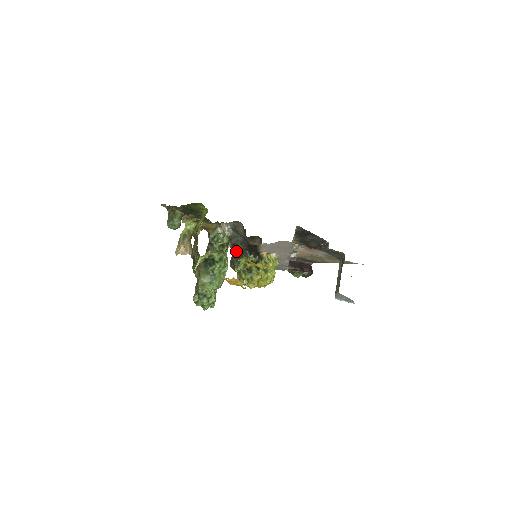
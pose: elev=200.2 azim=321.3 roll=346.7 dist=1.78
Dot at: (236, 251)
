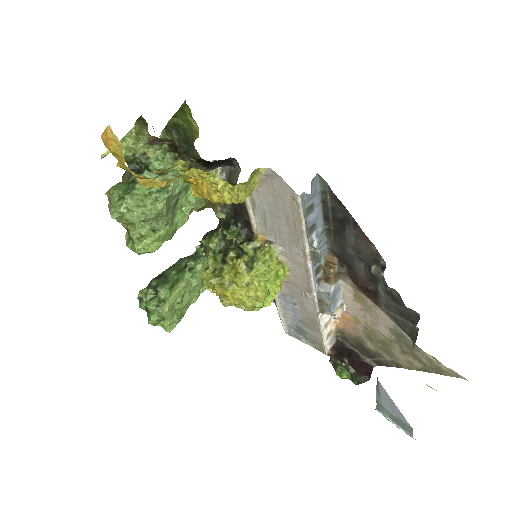
Dot at: occluded
